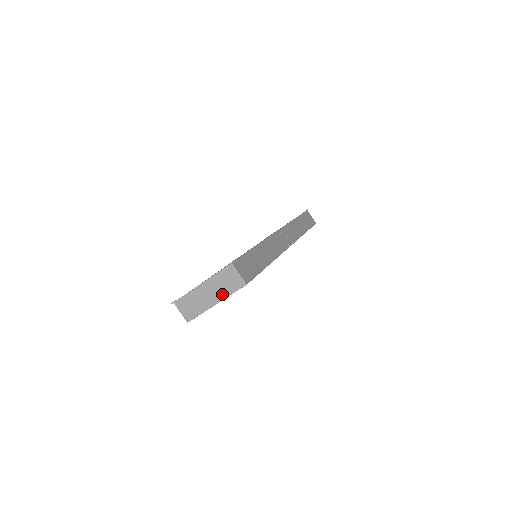
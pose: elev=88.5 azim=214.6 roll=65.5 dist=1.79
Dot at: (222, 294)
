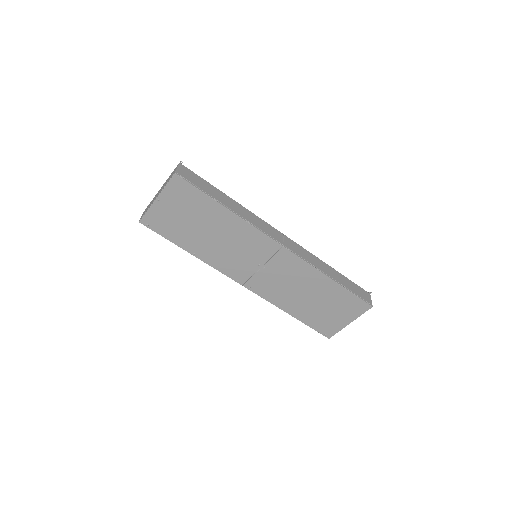
Dot at: (163, 188)
